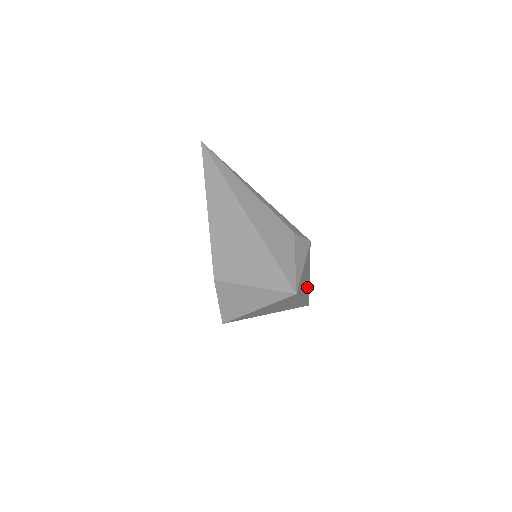
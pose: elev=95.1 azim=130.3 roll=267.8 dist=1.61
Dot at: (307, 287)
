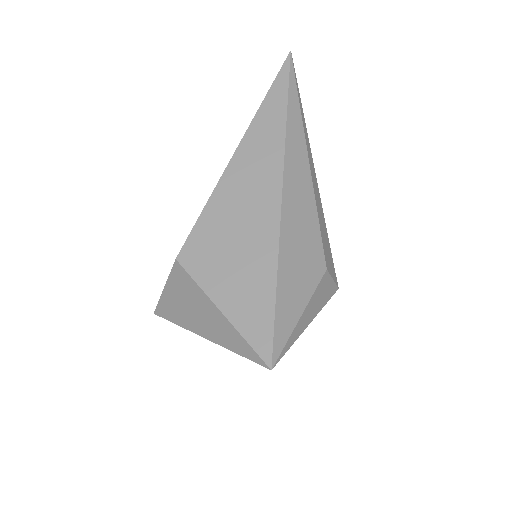
Dot at: occluded
